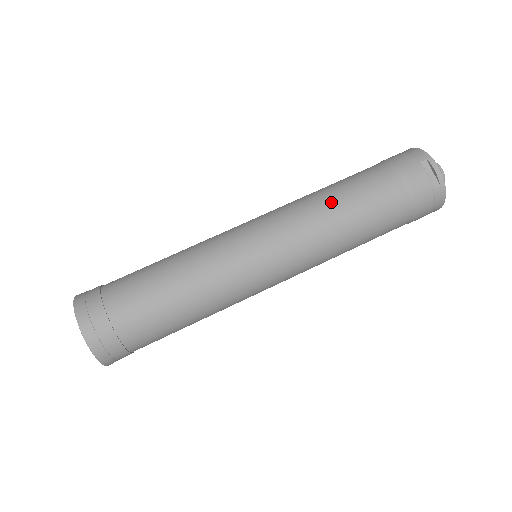
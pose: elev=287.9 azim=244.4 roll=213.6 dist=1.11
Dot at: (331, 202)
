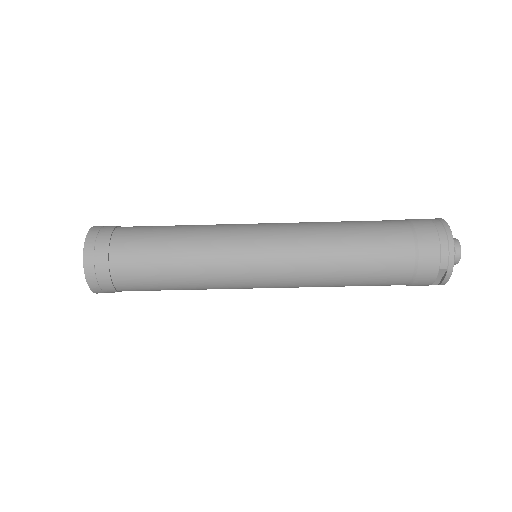
Dot at: (339, 271)
